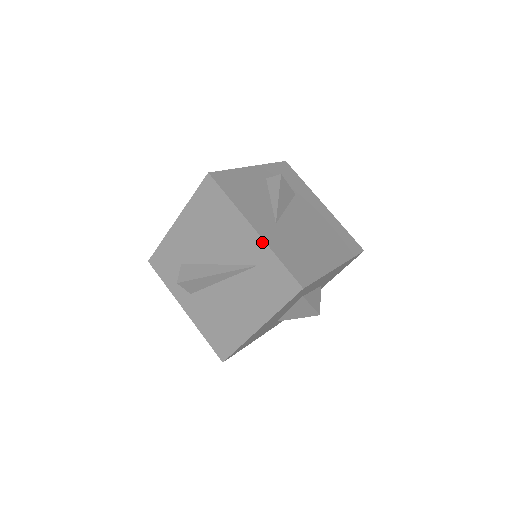
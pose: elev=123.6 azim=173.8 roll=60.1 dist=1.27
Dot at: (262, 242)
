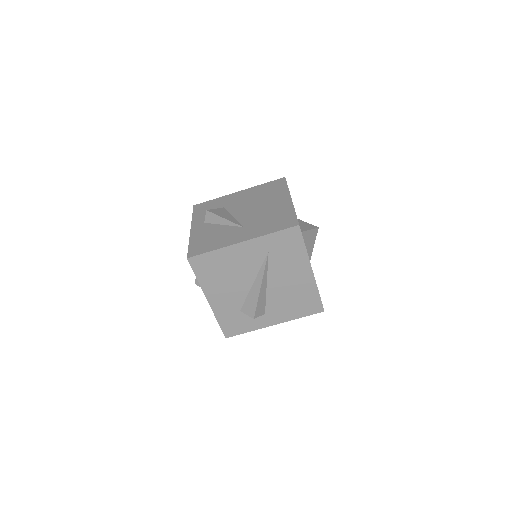
Dot at: (254, 240)
